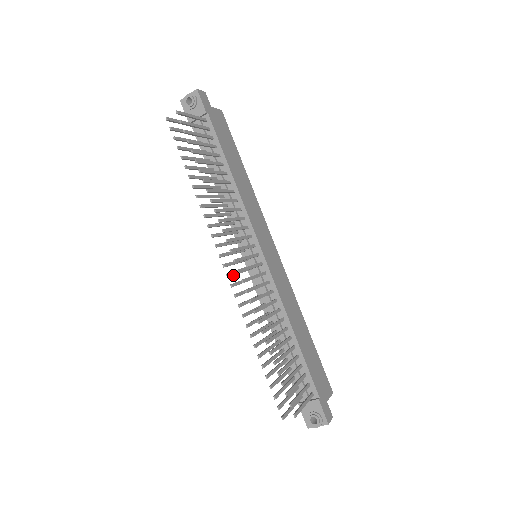
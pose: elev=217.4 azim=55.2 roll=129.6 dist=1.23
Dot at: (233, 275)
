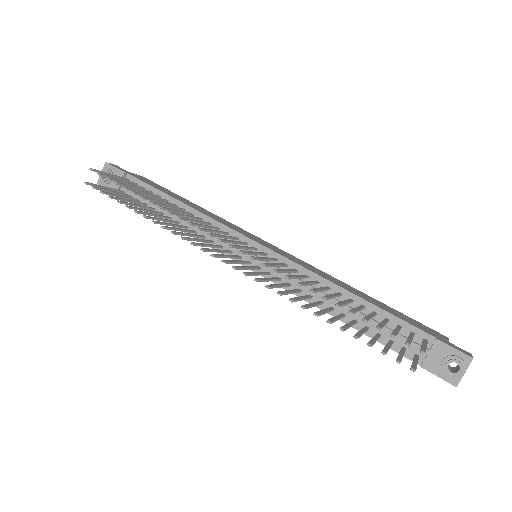
Dot at: (240, 268)
